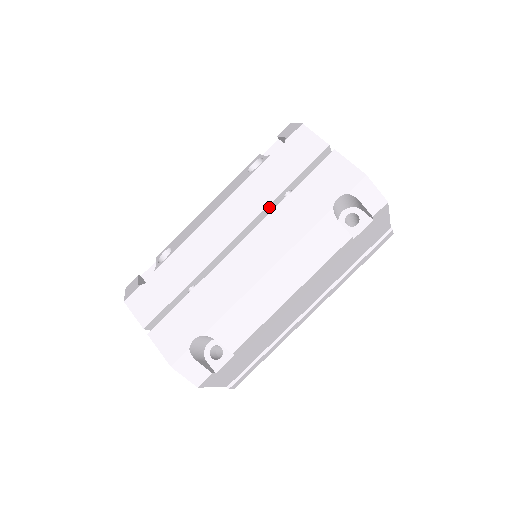
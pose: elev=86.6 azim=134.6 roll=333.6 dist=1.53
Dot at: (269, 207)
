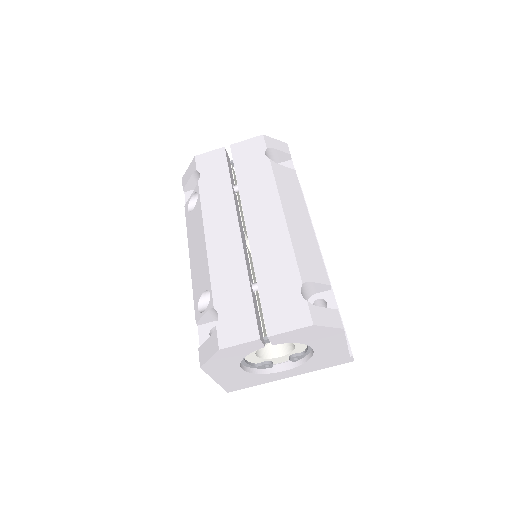
Dot at: (234, 199)
